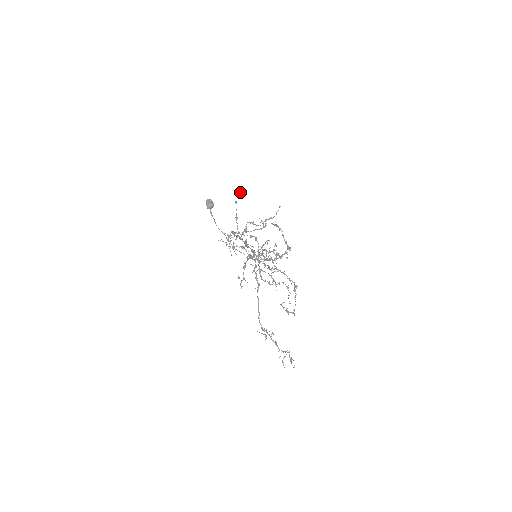
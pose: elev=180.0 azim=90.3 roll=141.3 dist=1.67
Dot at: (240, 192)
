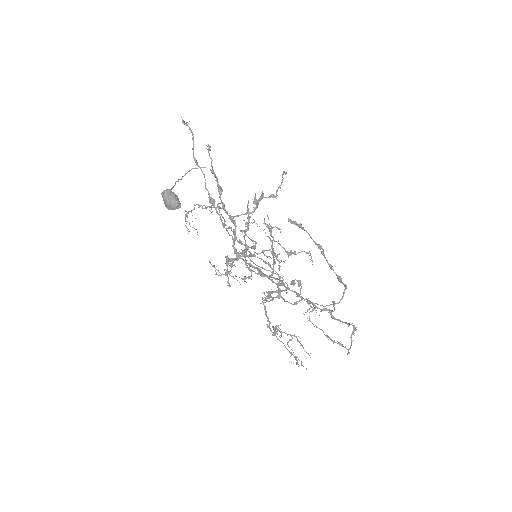
Dot at: (184, 124)
